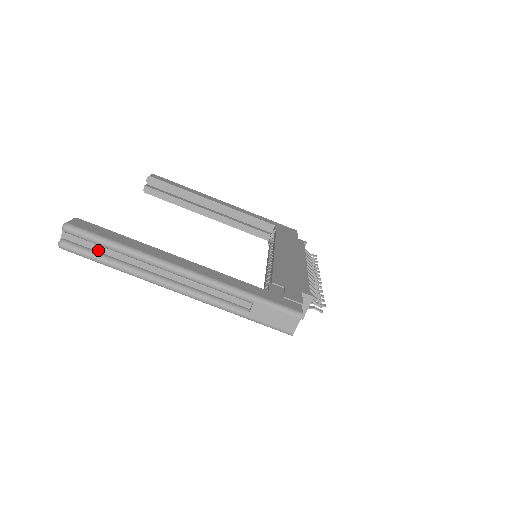
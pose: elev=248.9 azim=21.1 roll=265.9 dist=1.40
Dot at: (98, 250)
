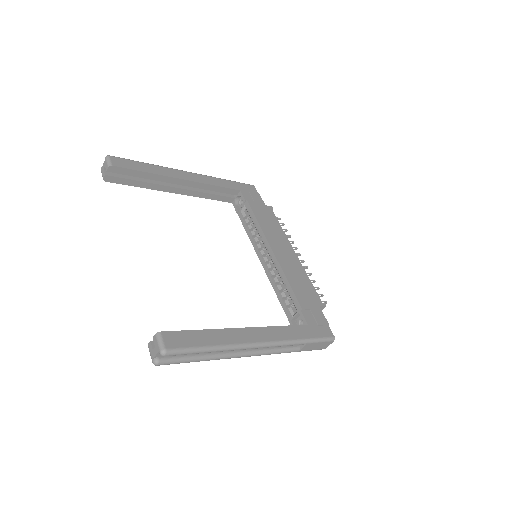
Dot at: (189, 354)
